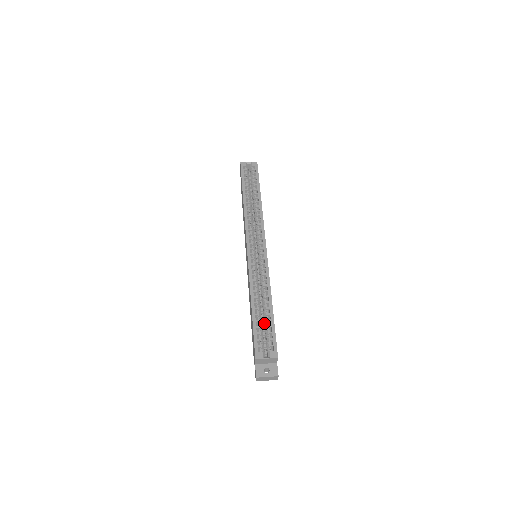
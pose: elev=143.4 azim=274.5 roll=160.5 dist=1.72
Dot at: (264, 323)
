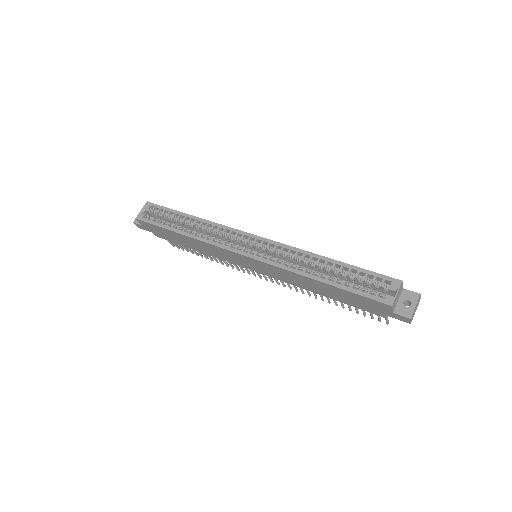
Dot at: occluded
